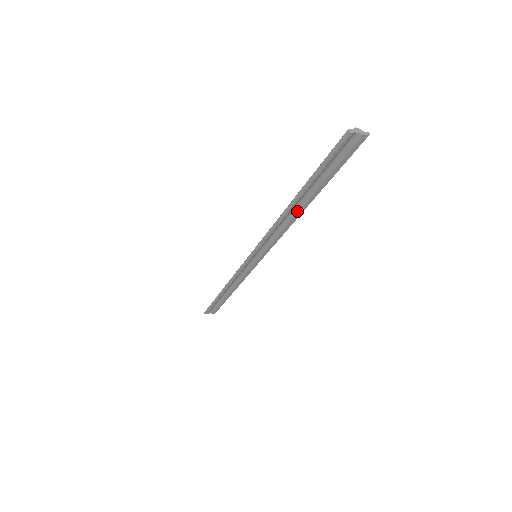
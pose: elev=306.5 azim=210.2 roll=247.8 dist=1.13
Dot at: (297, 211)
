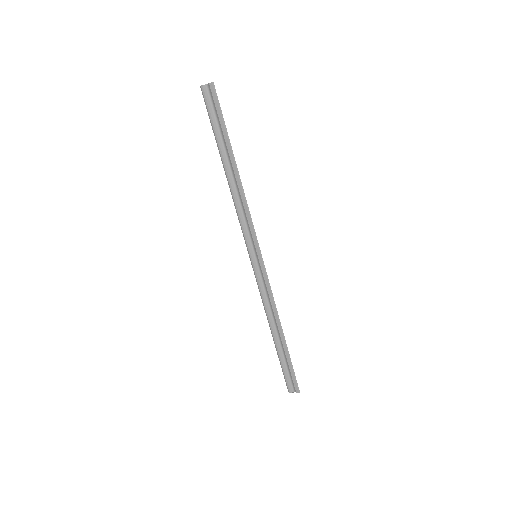
Dot at: (235, 177)
